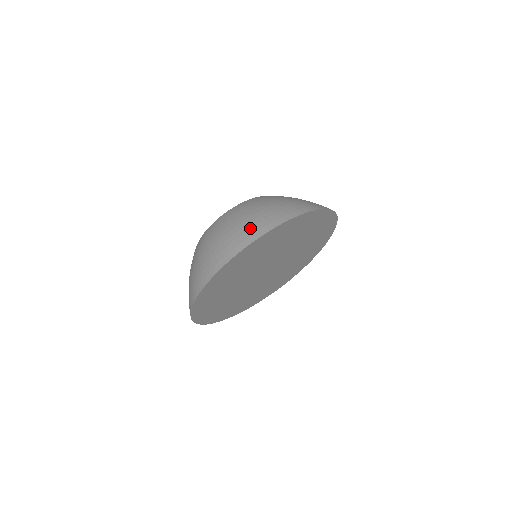
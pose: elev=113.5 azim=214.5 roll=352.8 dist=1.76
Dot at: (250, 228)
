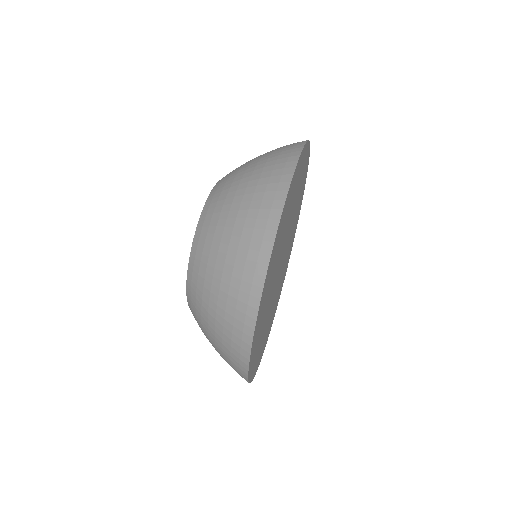
Dot at: (254, 225)
